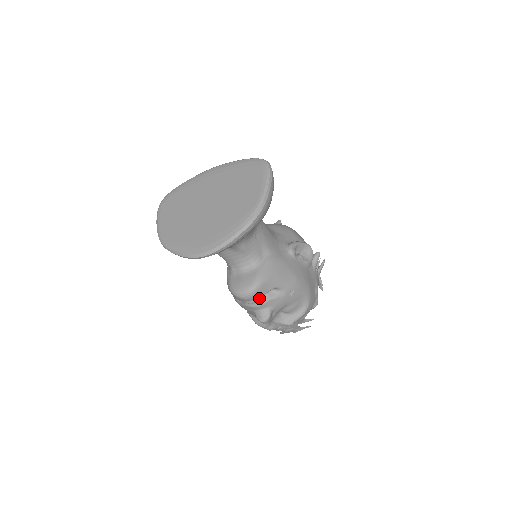
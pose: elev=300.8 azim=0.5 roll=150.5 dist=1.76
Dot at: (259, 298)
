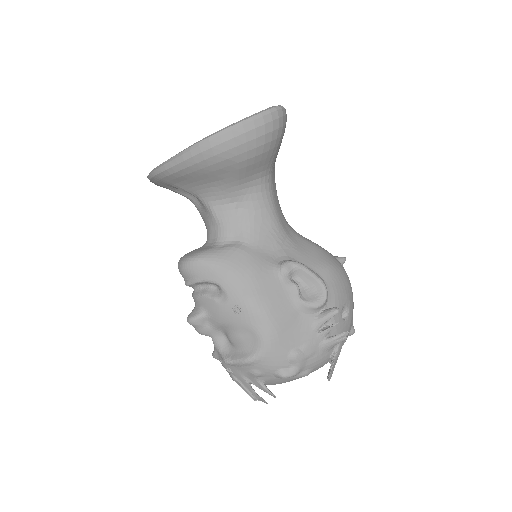
Dot at: (192, 281)
